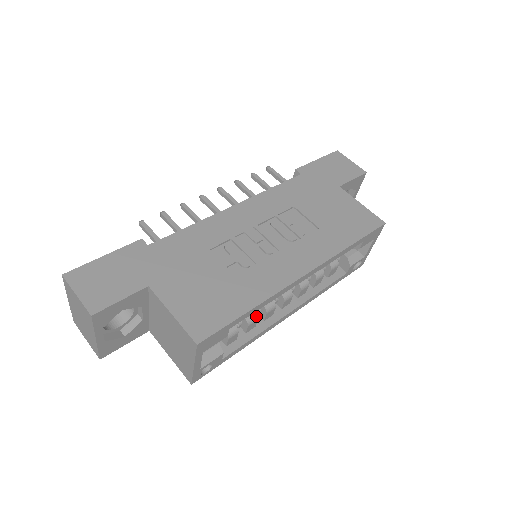
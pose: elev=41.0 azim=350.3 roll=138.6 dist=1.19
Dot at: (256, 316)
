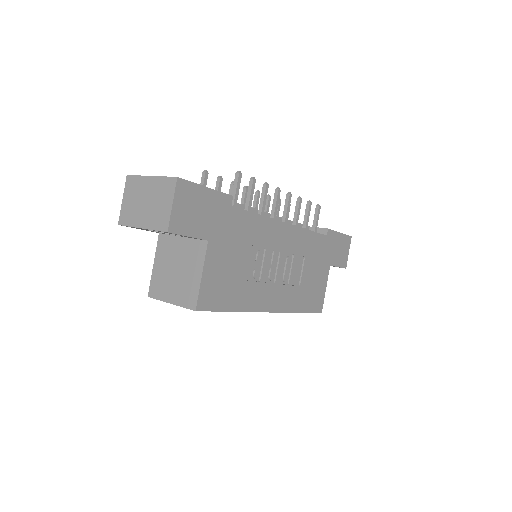
Dot at: occluded
